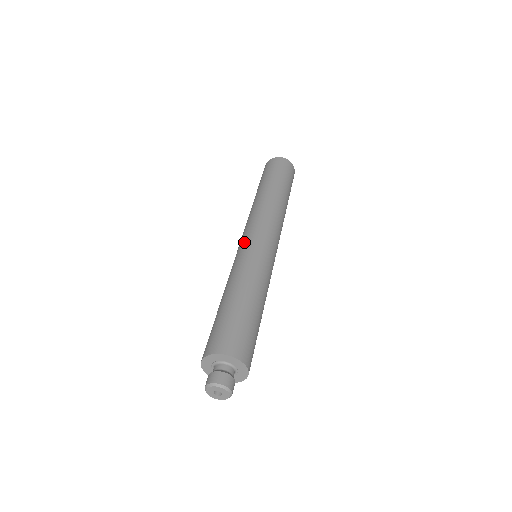
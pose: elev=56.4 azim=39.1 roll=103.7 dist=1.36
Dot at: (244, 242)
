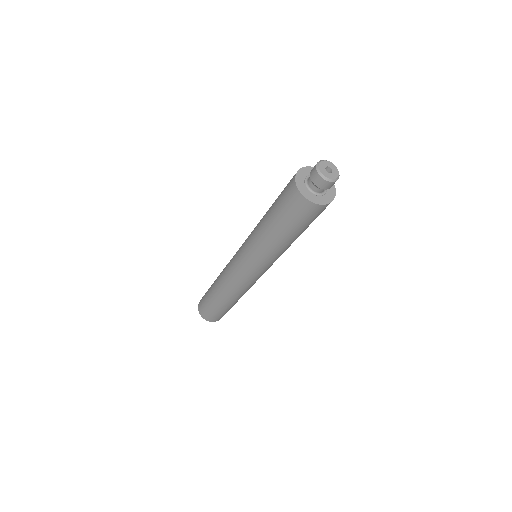
Dot at: occluded
